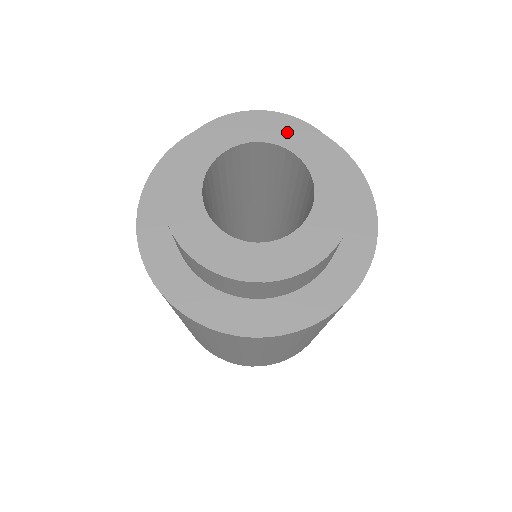
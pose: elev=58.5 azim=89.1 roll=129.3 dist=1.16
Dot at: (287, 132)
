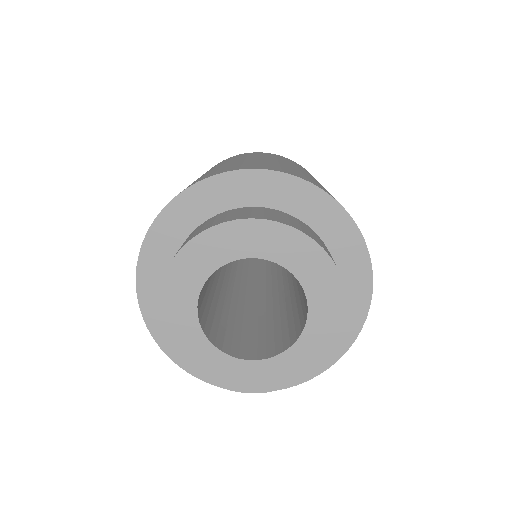
Dot at: (276, 244)
